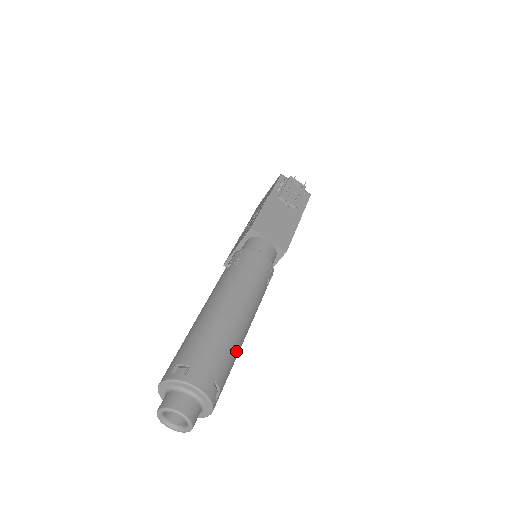
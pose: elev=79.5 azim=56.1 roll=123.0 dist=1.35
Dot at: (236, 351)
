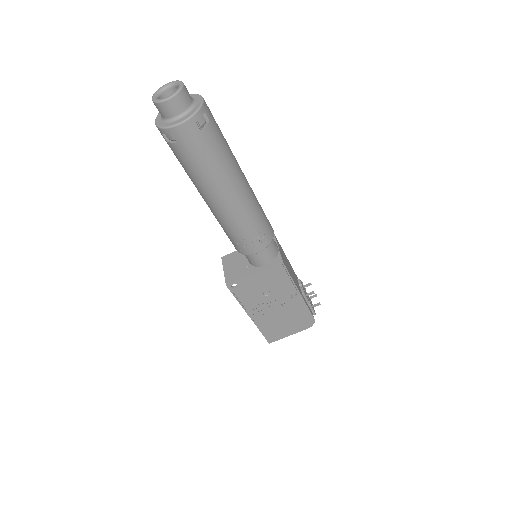
Dot at: (224, 163)
